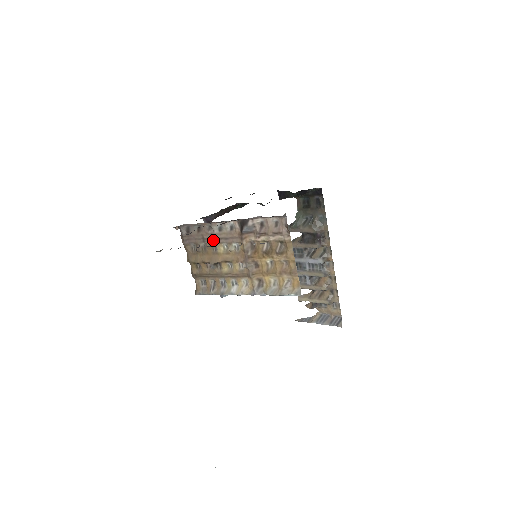
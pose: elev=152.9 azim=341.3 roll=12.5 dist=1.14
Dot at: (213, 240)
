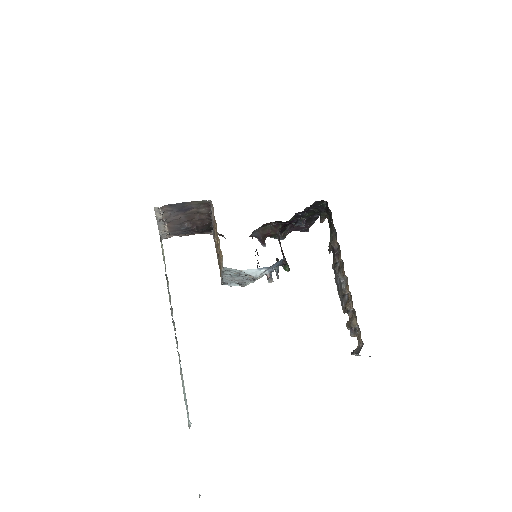
Dot at: occluded
